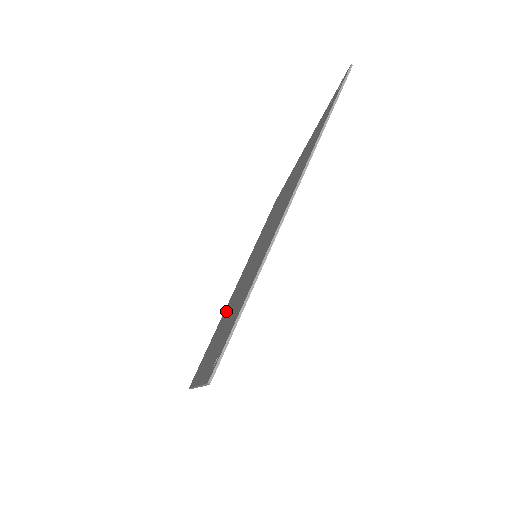
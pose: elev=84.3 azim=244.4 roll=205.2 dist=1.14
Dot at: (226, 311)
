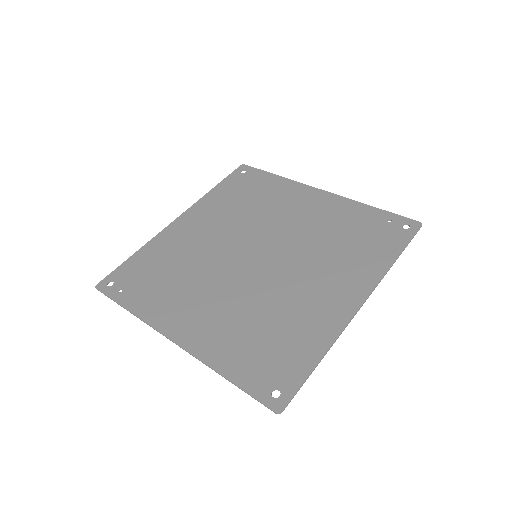
Dot at: (184, 258)
